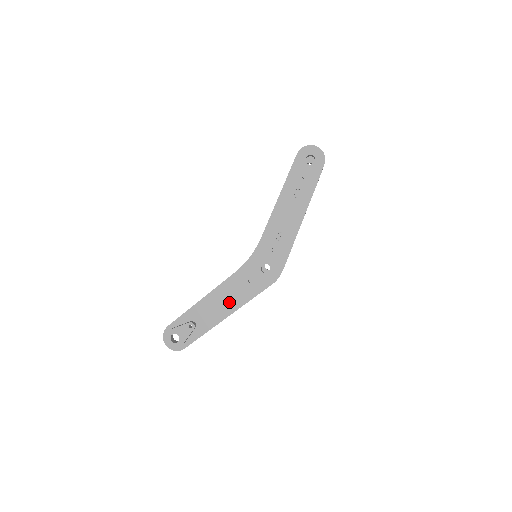
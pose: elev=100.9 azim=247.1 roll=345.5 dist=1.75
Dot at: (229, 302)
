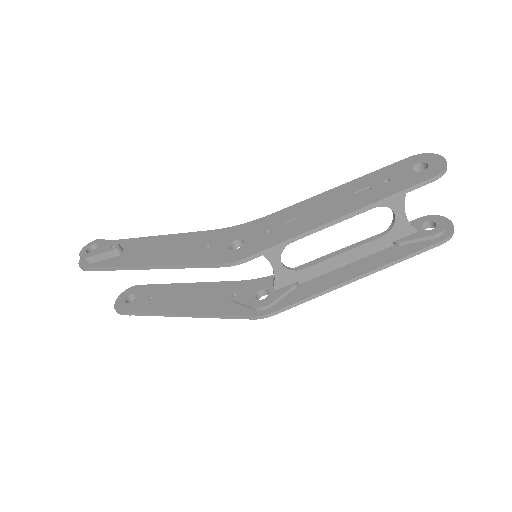
Dot at: (167, 253)
